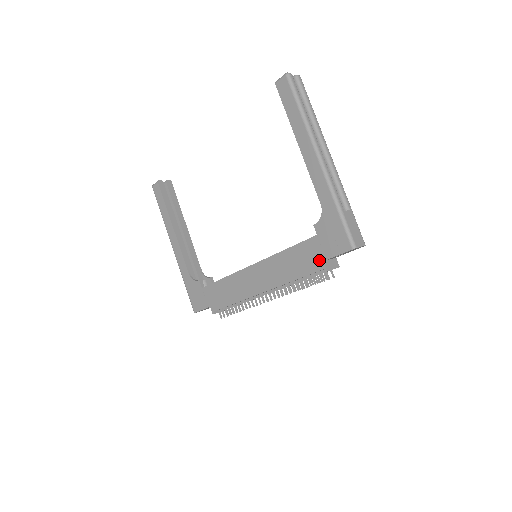
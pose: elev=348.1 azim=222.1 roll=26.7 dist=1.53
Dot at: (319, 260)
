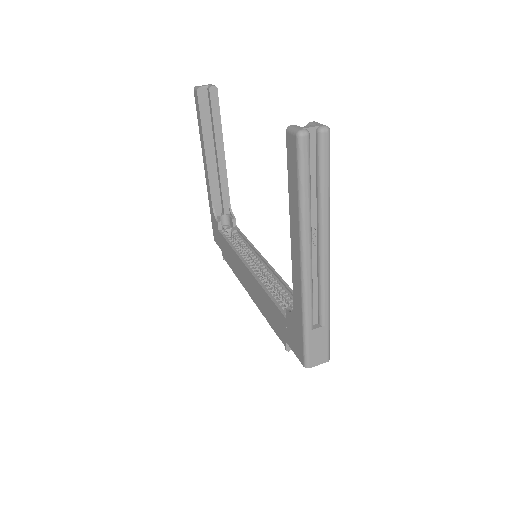
Dot at: (283, 336)
